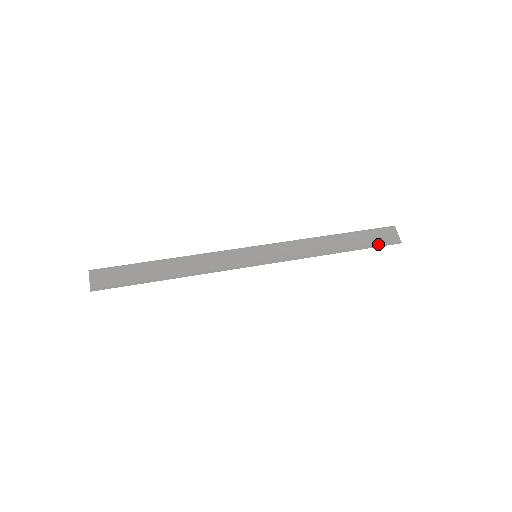
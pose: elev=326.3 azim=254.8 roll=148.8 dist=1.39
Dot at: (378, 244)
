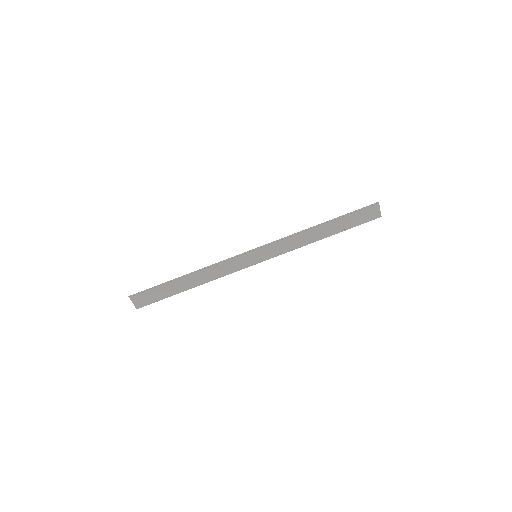
Dot at: (360, 222)
